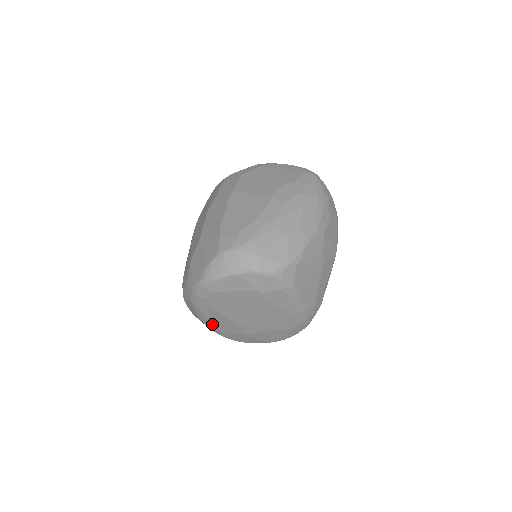
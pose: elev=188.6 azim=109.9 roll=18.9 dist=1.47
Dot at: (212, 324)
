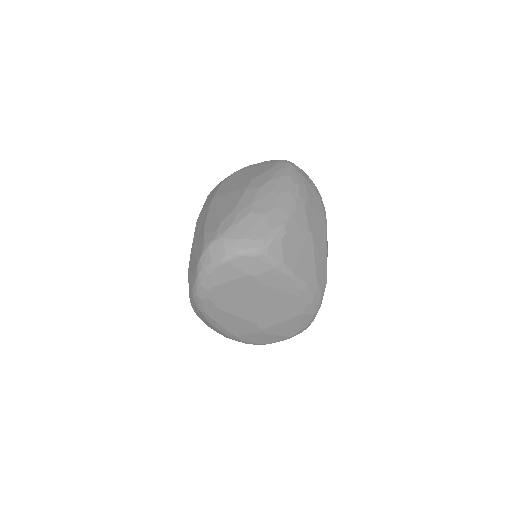
Dot at: (225, 328)
